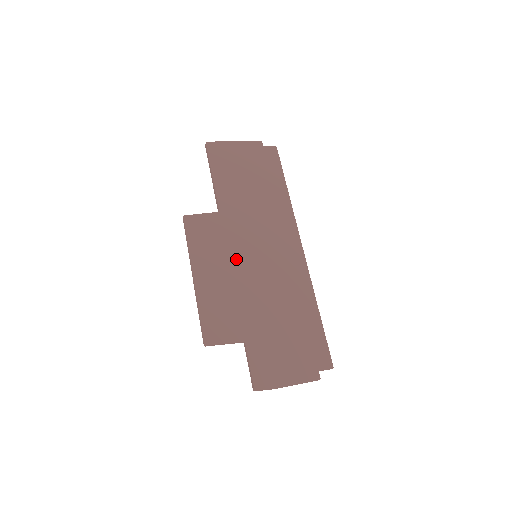
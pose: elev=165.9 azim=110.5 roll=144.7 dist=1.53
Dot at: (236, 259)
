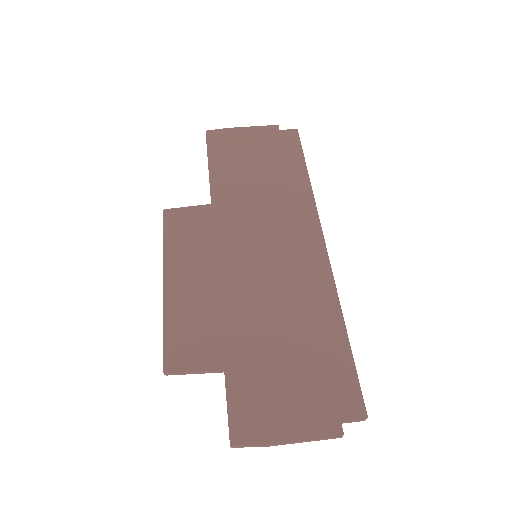
Dot at: (226, 259)
